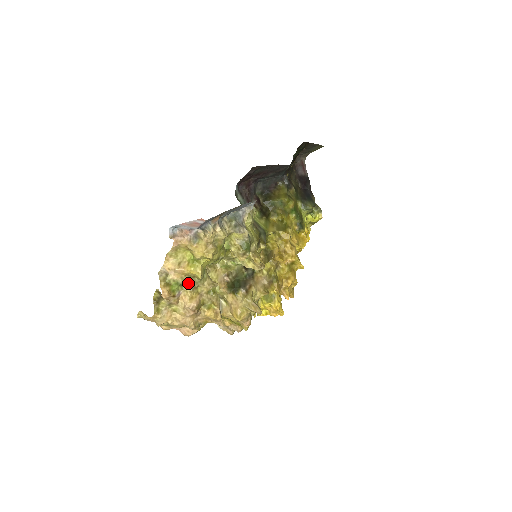
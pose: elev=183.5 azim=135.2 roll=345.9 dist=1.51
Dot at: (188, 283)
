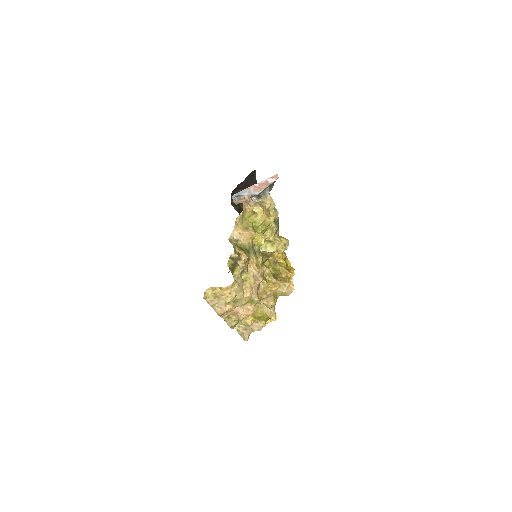
Dot at: (252, 251)
